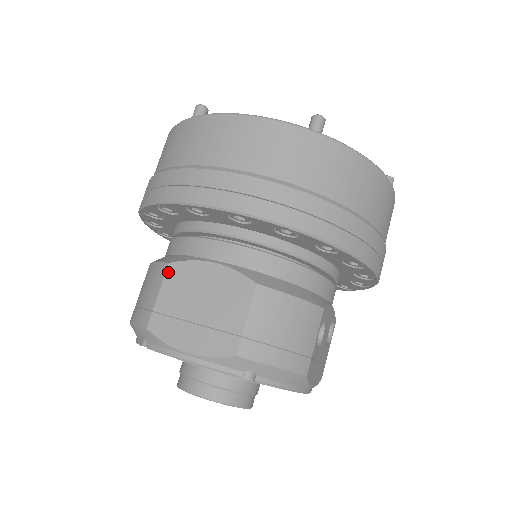
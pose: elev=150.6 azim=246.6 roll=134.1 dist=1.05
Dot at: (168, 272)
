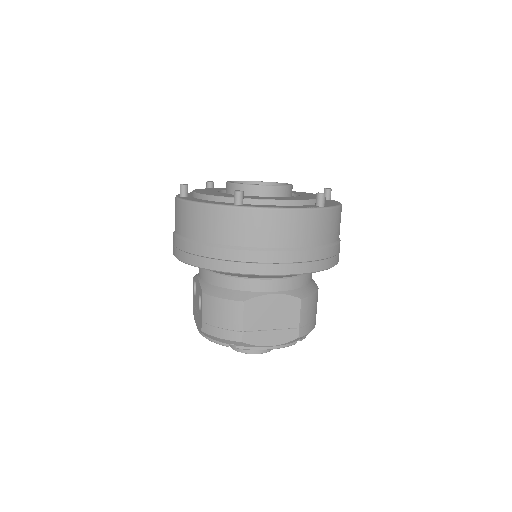
Dot at: (245, 307)
